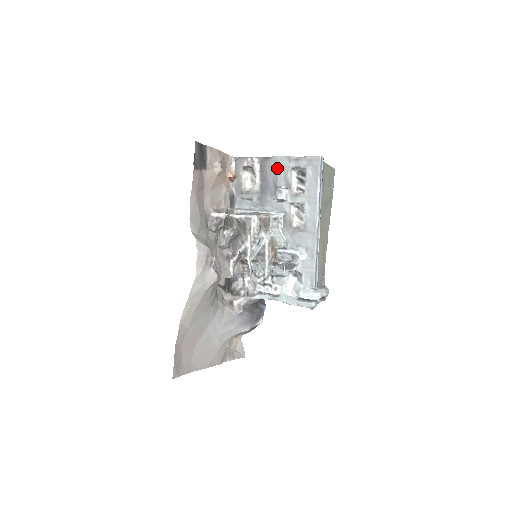
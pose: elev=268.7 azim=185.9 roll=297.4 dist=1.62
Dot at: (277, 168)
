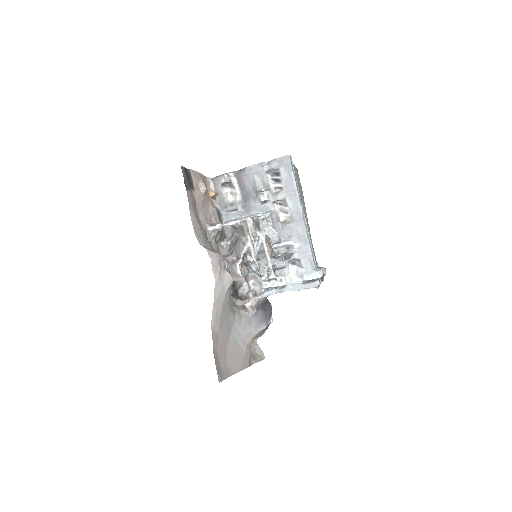
Dot at: (253, 176)
